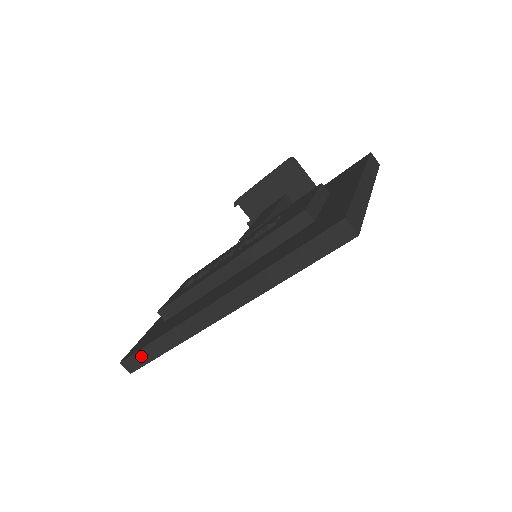
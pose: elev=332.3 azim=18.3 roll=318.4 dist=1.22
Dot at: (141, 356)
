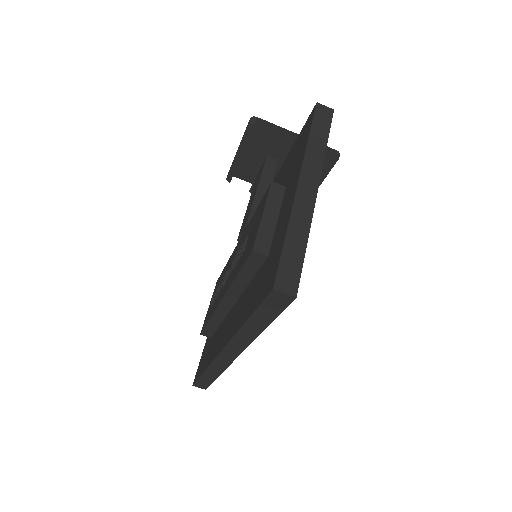
Dot at: (203, 381)
